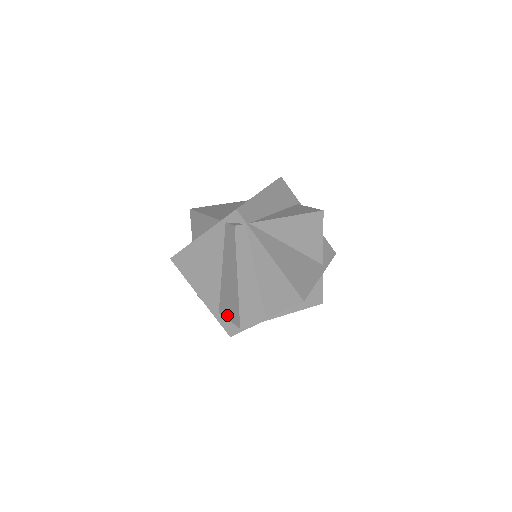
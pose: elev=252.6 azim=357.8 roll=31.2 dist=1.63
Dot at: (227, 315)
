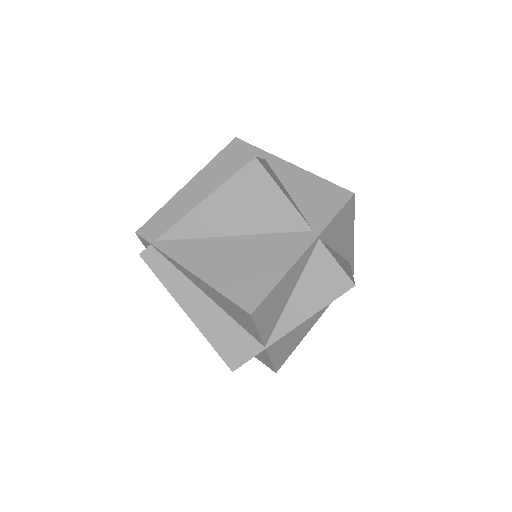
Dot at: occluded
